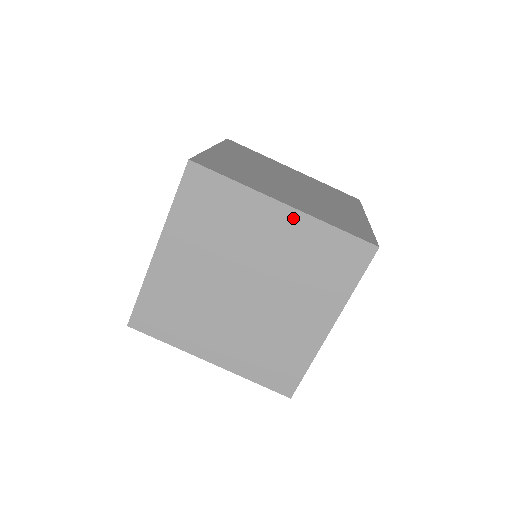
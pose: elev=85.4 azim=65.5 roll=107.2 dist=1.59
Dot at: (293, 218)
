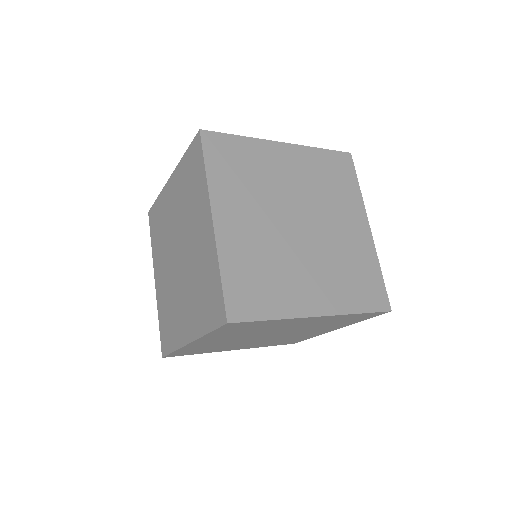
Dot at: (211, 236)
